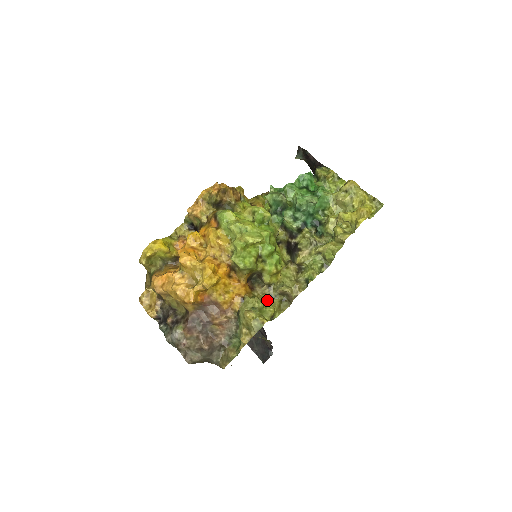
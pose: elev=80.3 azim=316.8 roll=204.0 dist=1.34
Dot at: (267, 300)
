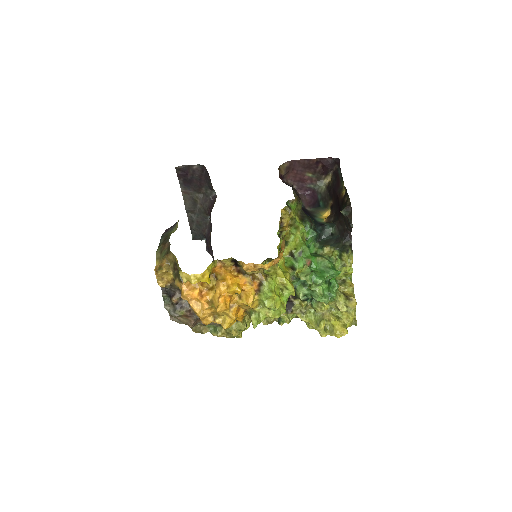
Dot at: (249, 320)
